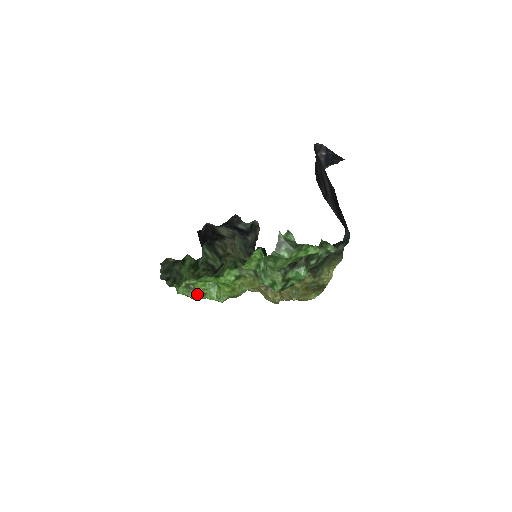
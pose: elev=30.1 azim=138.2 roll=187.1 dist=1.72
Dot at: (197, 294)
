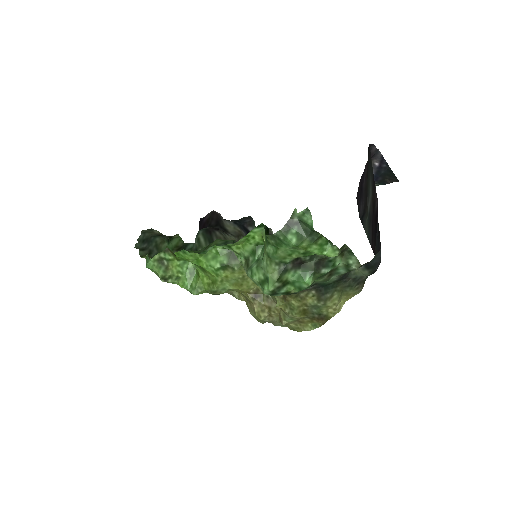
Dot at: (169, 275)
